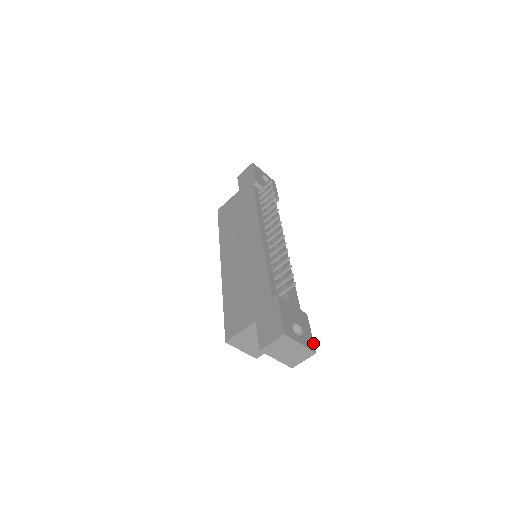
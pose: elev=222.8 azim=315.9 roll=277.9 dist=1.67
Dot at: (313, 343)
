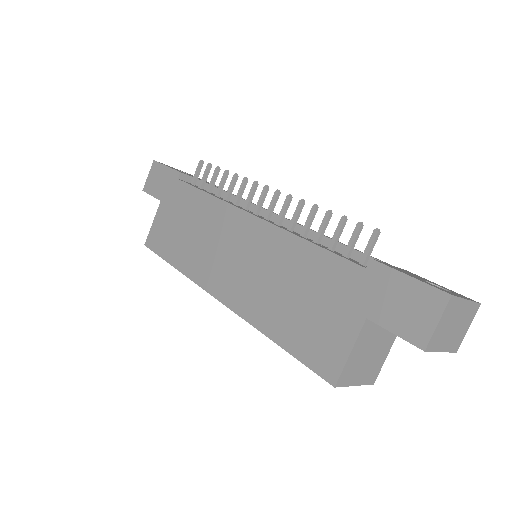
Dot at: (461, 295)
